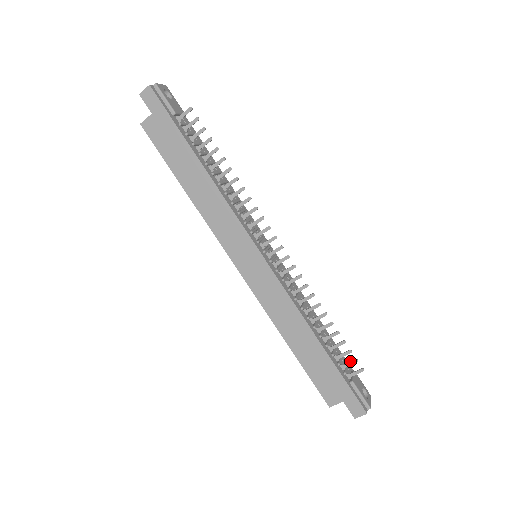
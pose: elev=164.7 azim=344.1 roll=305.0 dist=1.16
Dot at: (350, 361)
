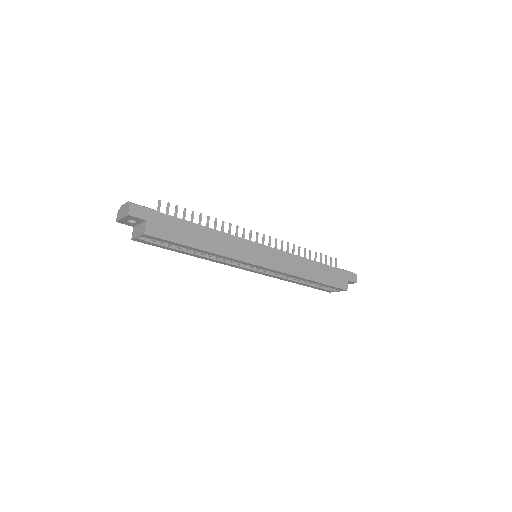
Dot at: (330, 261)
